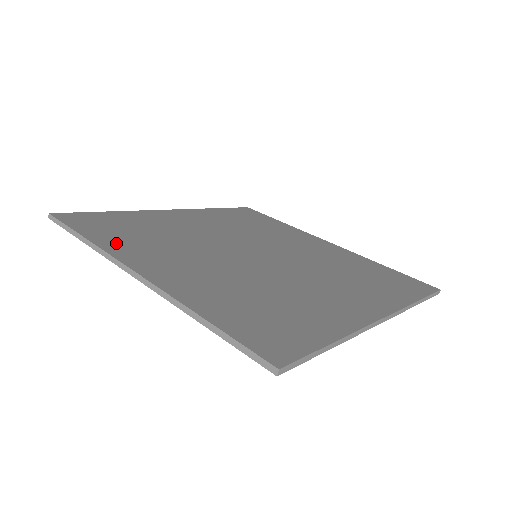
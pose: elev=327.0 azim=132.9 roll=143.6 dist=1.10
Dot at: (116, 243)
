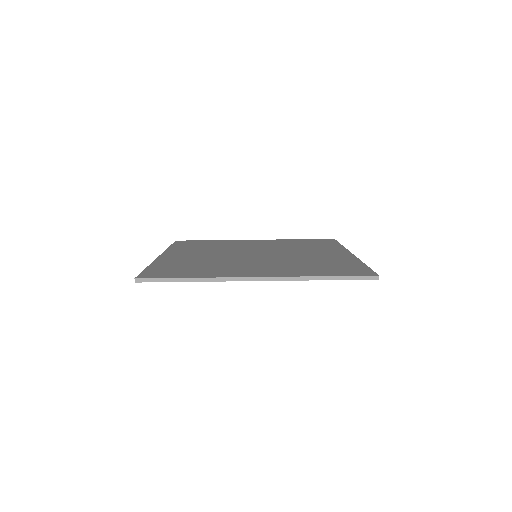
Dot at: (209, 274)
